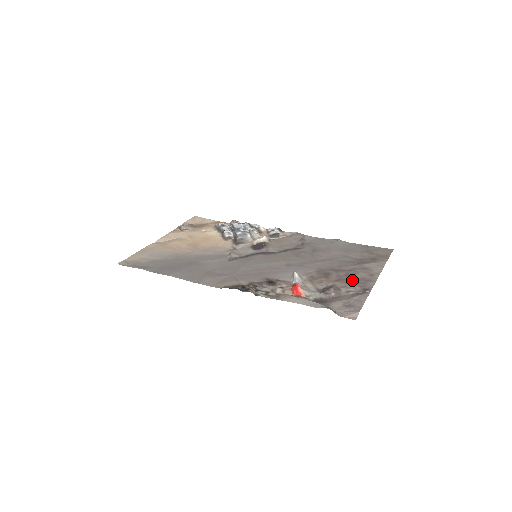
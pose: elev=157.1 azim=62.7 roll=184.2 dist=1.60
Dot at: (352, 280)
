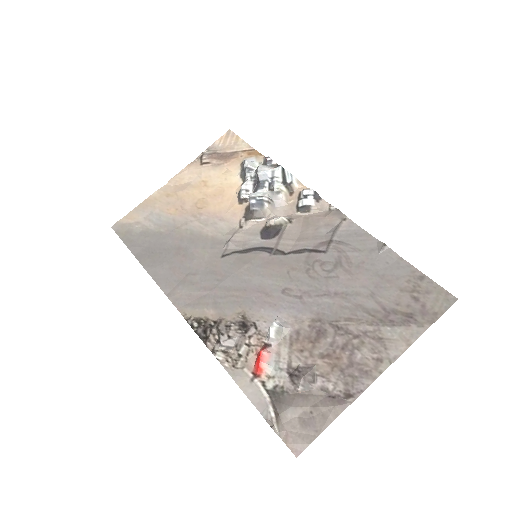
Dot at: (343, 364)
